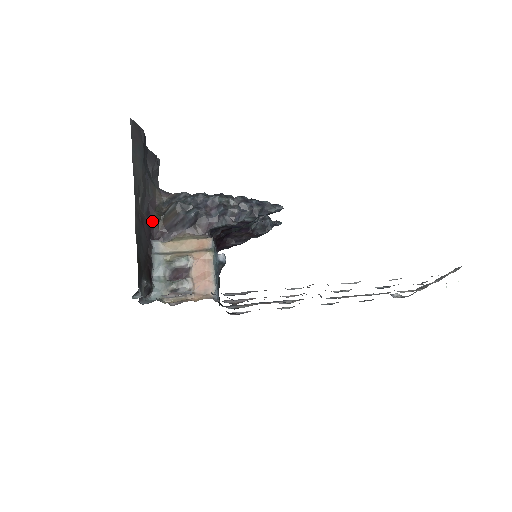
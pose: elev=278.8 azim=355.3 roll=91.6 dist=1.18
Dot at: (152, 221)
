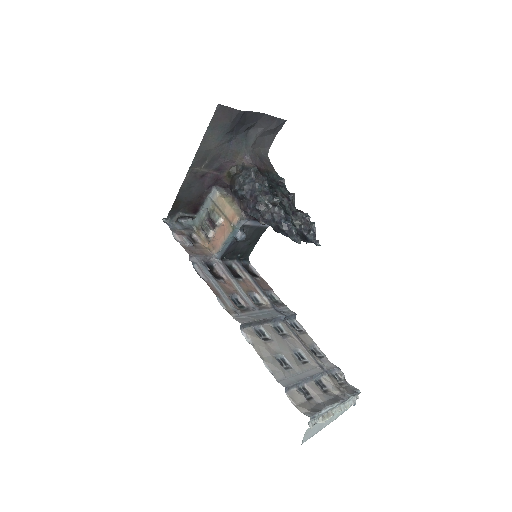
Dot at: (223, 174)
